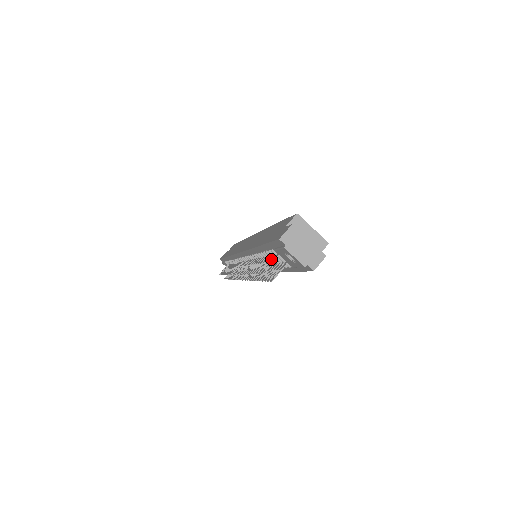
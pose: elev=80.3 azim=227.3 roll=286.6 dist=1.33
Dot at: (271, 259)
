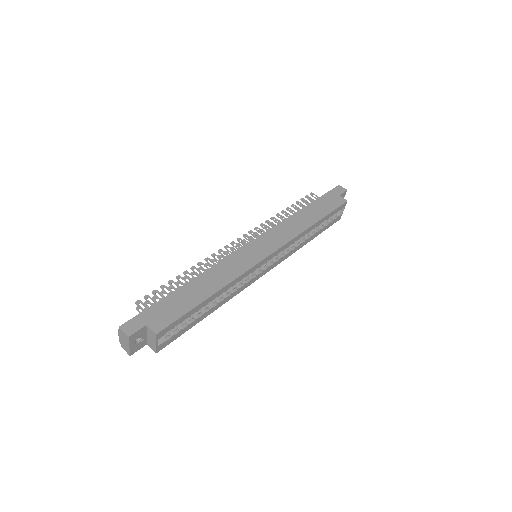
Dot at: occluded
